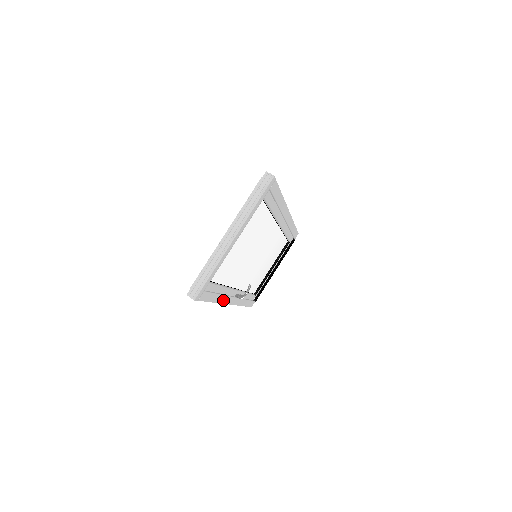
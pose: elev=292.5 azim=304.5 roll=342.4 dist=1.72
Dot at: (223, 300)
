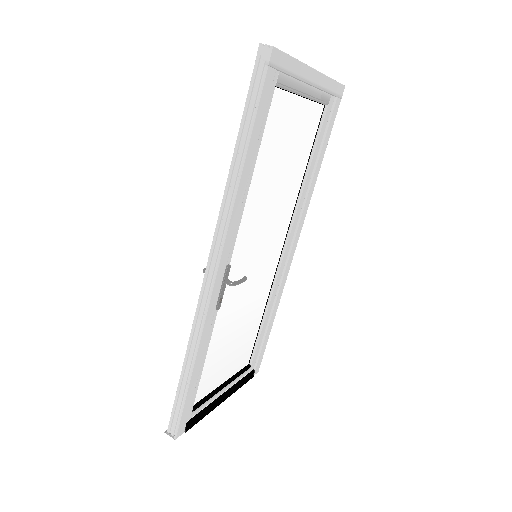
Dot at: (235, 209)
